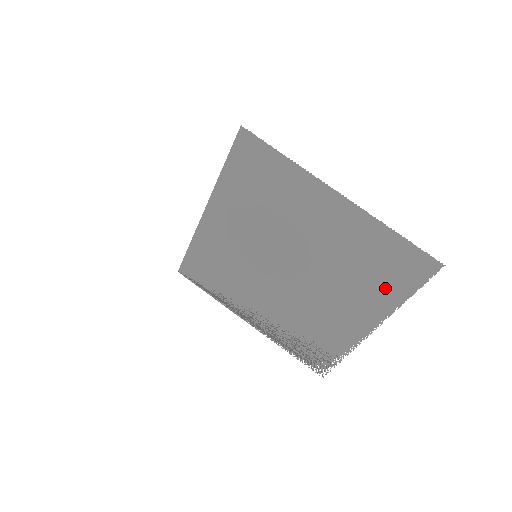
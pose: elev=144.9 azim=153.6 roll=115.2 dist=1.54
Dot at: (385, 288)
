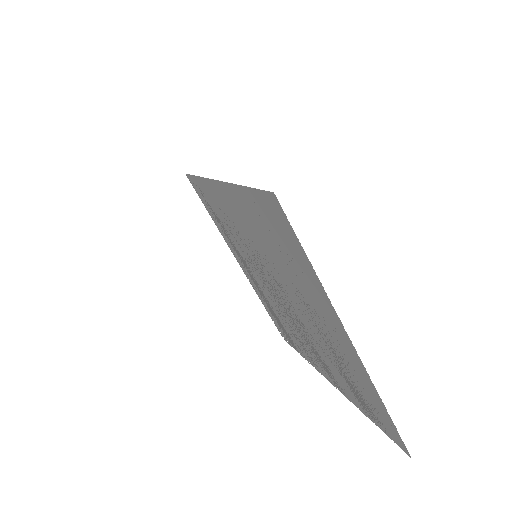
Dot at: (354, 396)
